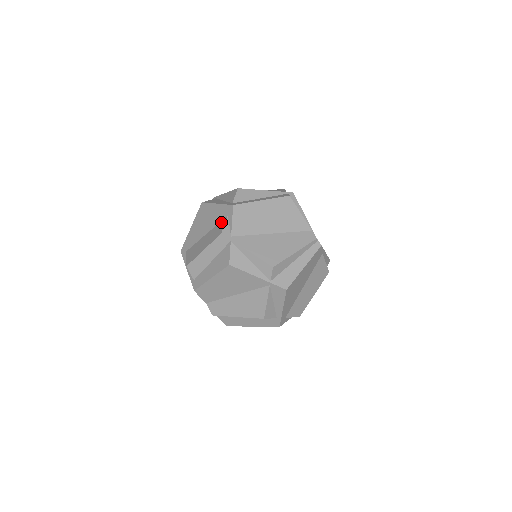
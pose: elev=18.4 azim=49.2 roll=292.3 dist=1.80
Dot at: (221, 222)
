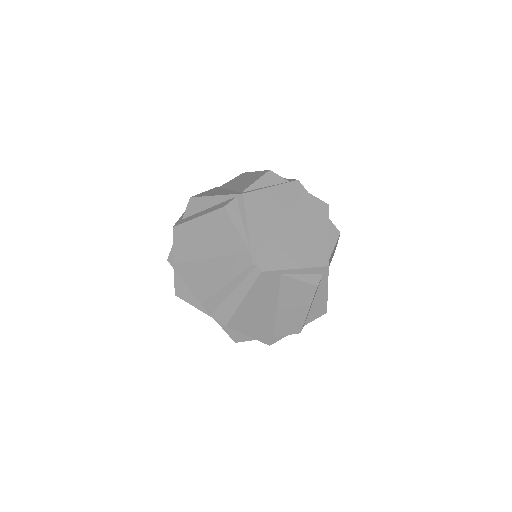
Dot at: occluded
